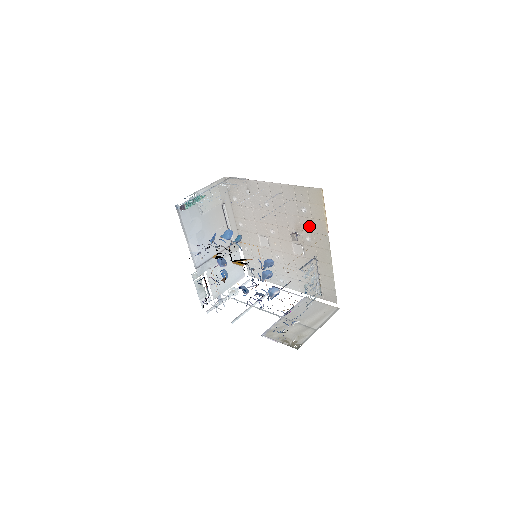
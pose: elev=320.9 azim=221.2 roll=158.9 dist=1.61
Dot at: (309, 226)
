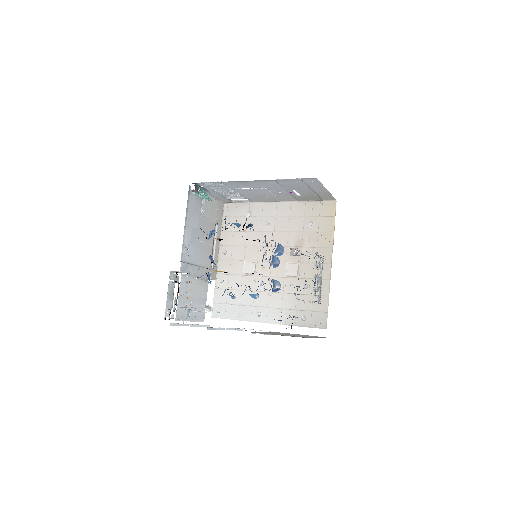
Dot at: (313, 240)
